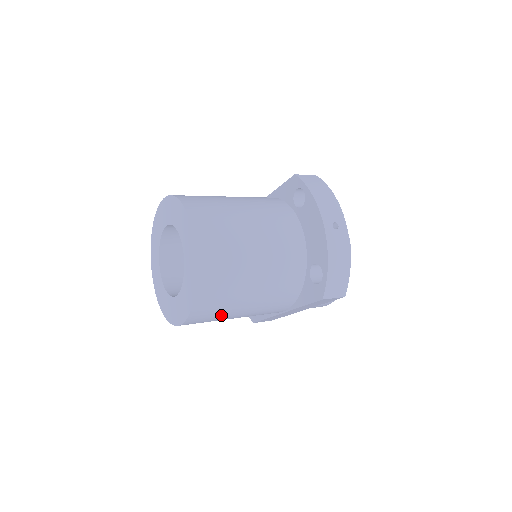
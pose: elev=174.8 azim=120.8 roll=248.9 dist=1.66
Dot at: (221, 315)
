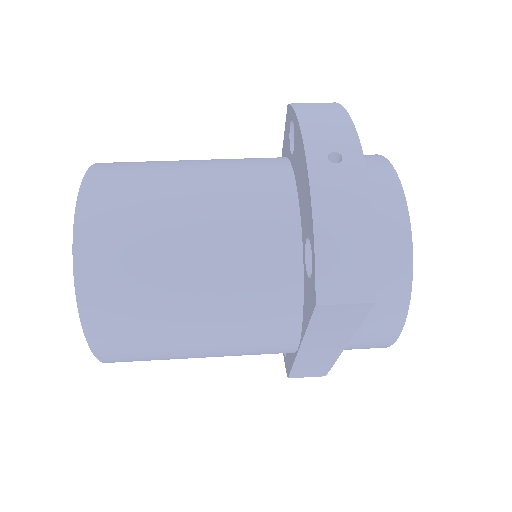
Dot at: (155, 342)
